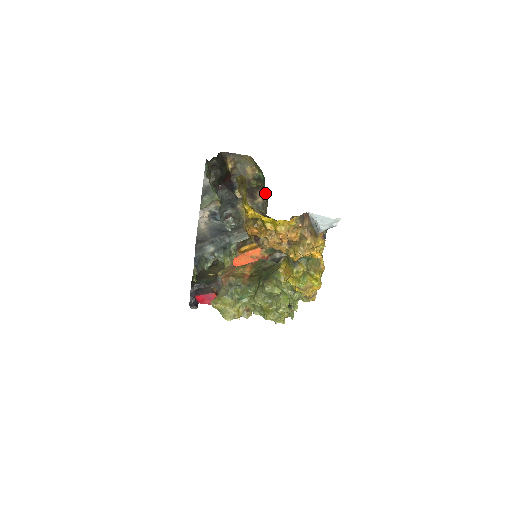
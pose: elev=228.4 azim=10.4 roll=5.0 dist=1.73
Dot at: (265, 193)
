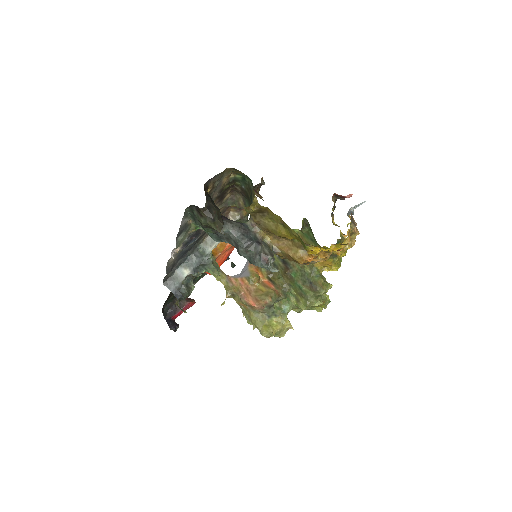
Dot at: (242, 191)
